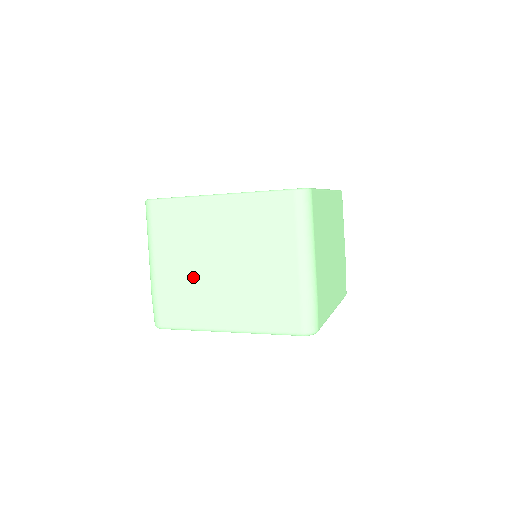
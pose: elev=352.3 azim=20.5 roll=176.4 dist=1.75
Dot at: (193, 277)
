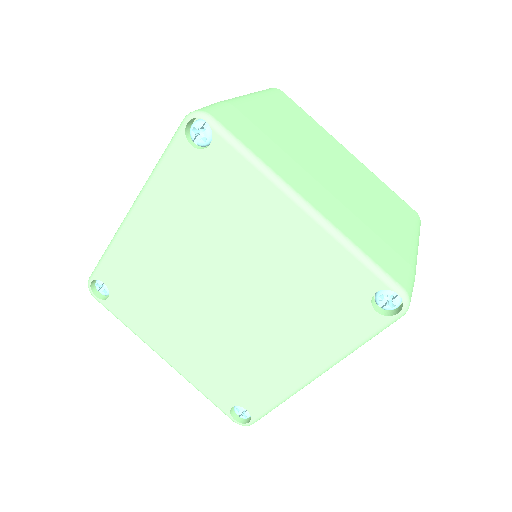
Dot at: (294, 145)
